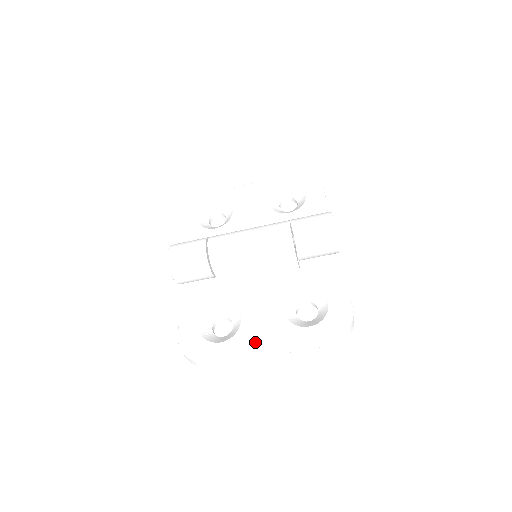
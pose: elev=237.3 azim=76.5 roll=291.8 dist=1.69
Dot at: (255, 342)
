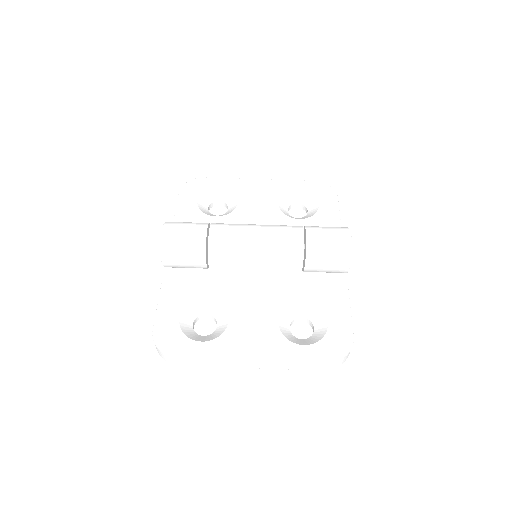
Dot at: (241, 349)
